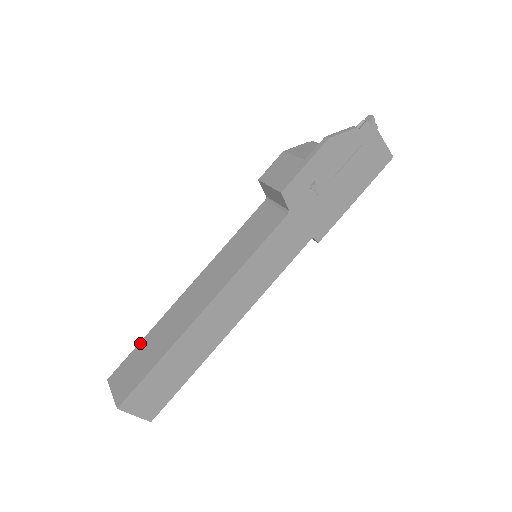
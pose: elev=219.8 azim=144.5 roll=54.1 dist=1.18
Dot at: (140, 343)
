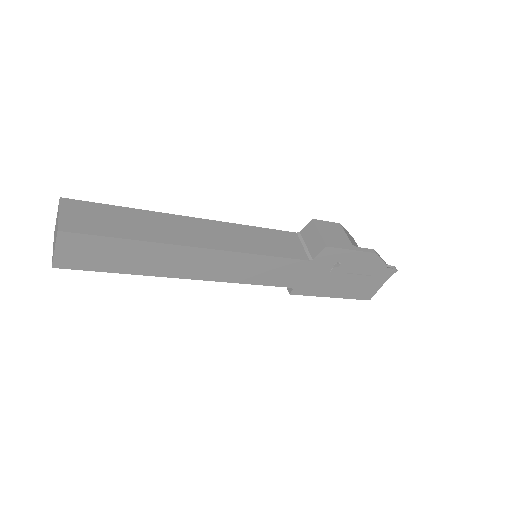
Dot at: (119, 207)
